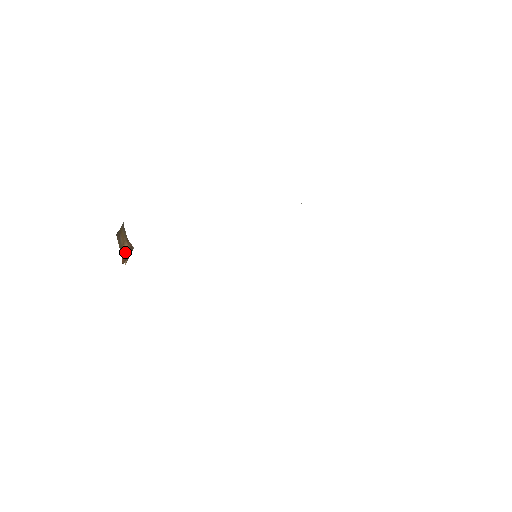
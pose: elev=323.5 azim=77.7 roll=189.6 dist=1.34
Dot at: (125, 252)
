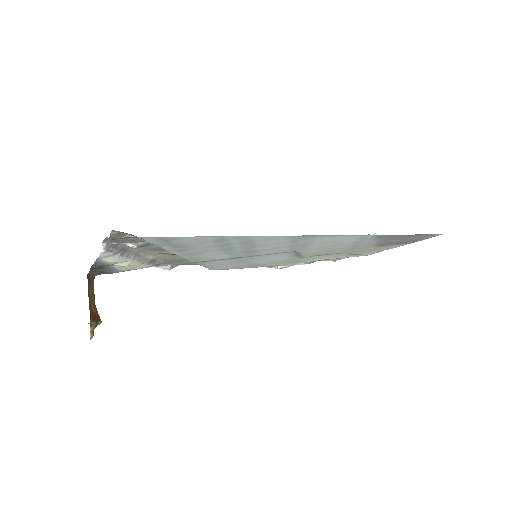
Dot at: (93, 312)
